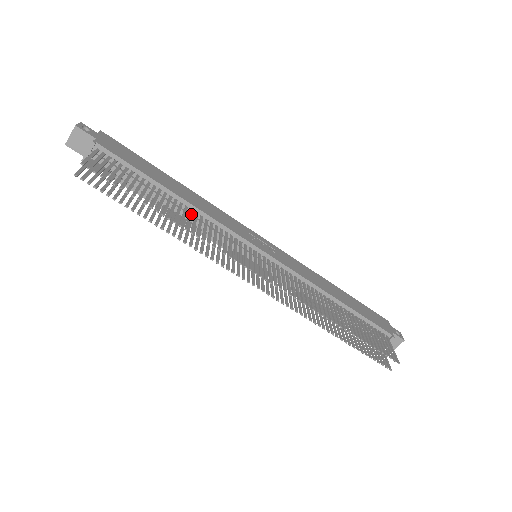
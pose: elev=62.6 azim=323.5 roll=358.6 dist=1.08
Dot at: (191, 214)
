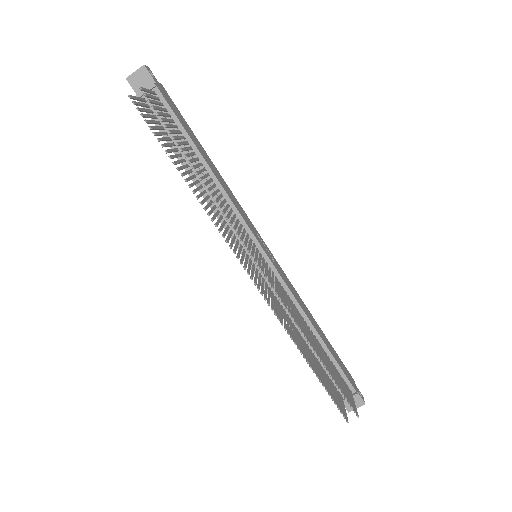
Dot at: (214, 186)
